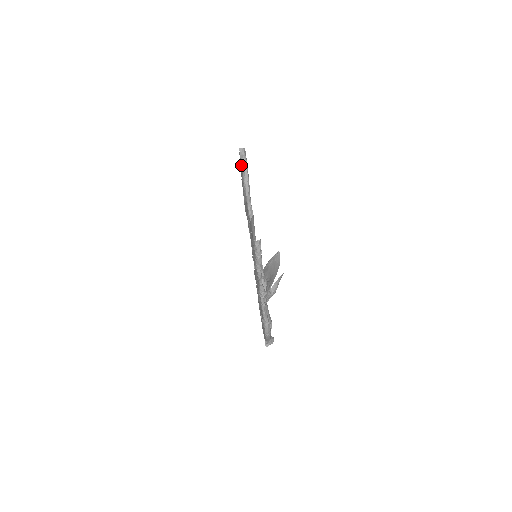
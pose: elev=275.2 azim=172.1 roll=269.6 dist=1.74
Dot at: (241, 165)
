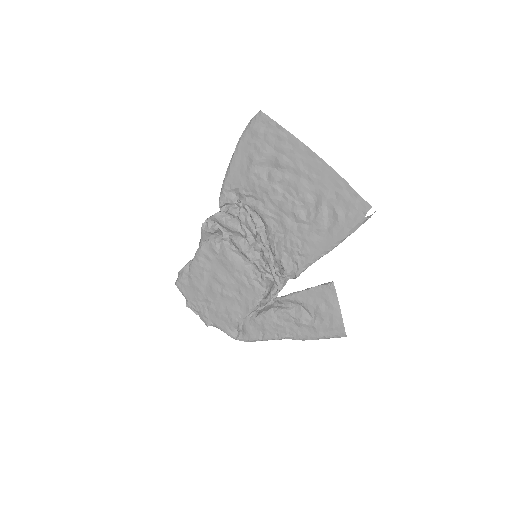
Dot at: (357, 221)
